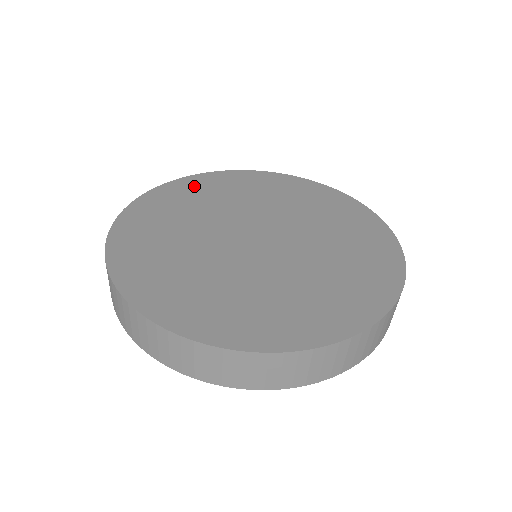
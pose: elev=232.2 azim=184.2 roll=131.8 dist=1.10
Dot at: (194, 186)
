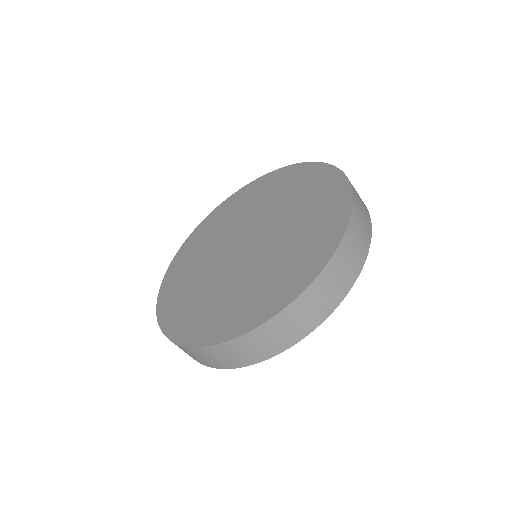
Dot at: (252, 190)
